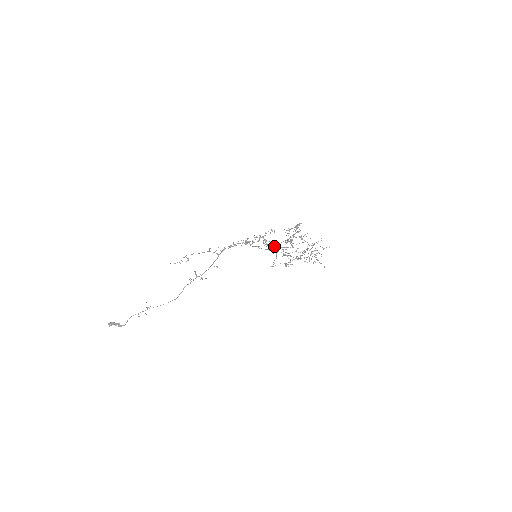
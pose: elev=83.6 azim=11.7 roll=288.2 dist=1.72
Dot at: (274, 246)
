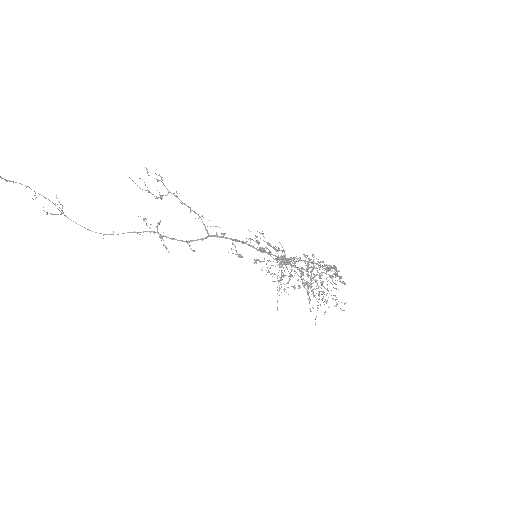
Dot at: (288, 258)
